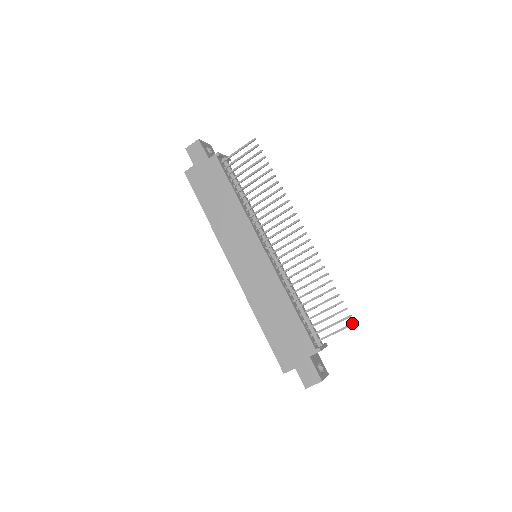
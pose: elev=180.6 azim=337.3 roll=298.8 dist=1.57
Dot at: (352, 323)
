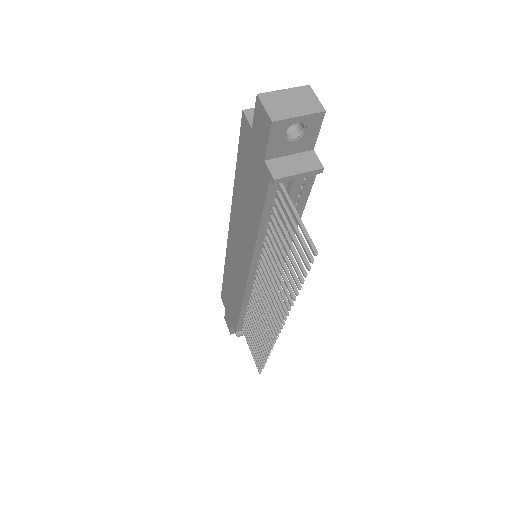
Dot at: (259, 371)
